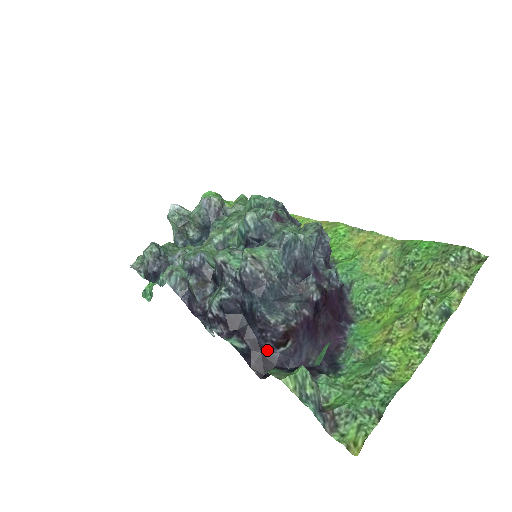
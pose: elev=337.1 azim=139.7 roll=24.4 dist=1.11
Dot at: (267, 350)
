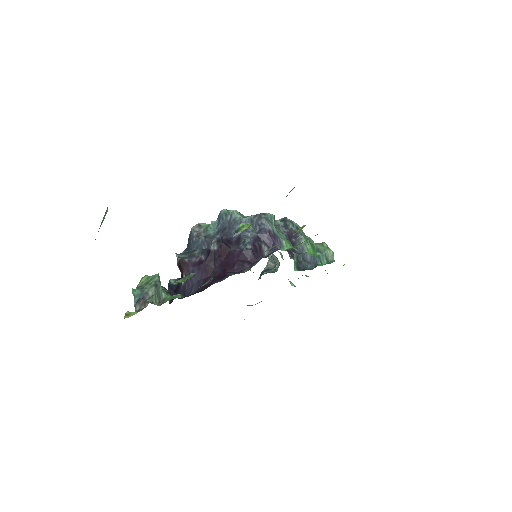
Dot at: (180, 285)
